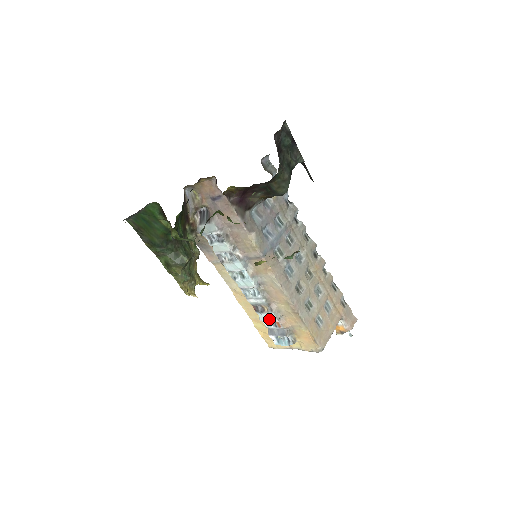
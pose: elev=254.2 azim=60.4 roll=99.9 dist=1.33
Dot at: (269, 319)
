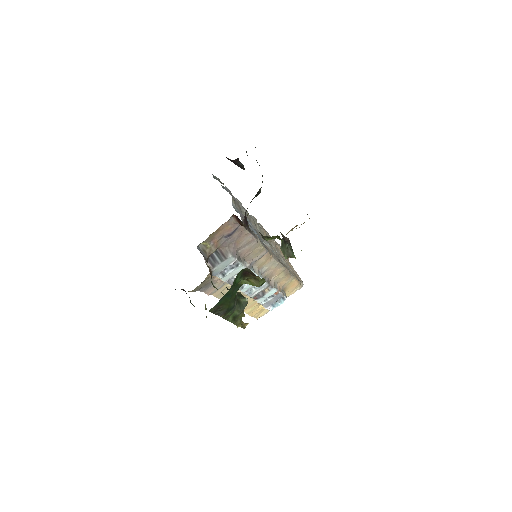
Dot at: (270, 295)
